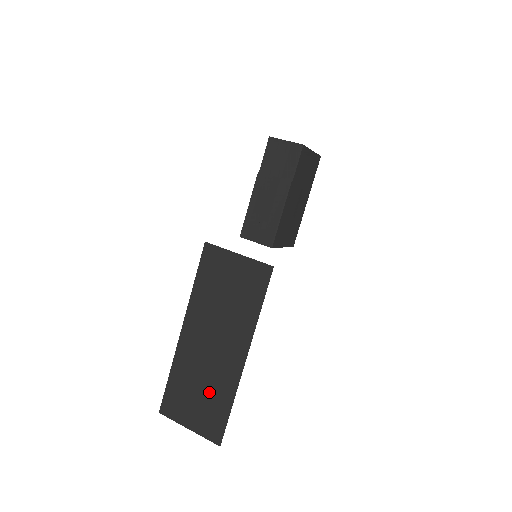
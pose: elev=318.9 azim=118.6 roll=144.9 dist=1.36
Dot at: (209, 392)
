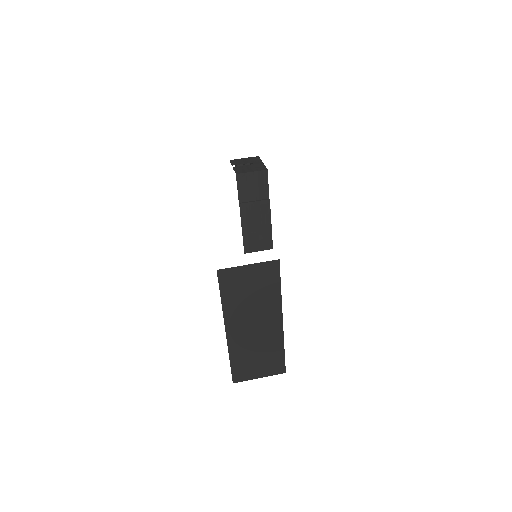
Dot at: (265, 352)
